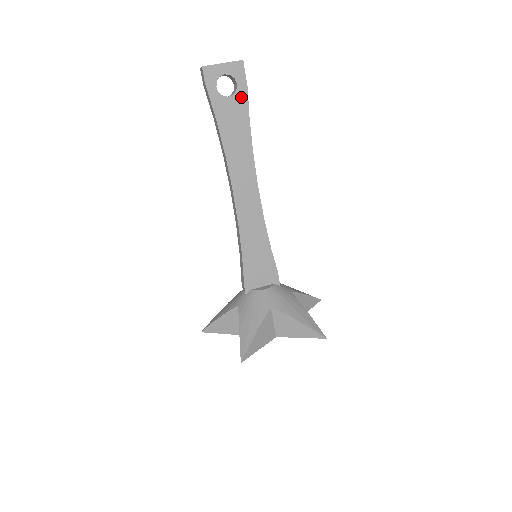
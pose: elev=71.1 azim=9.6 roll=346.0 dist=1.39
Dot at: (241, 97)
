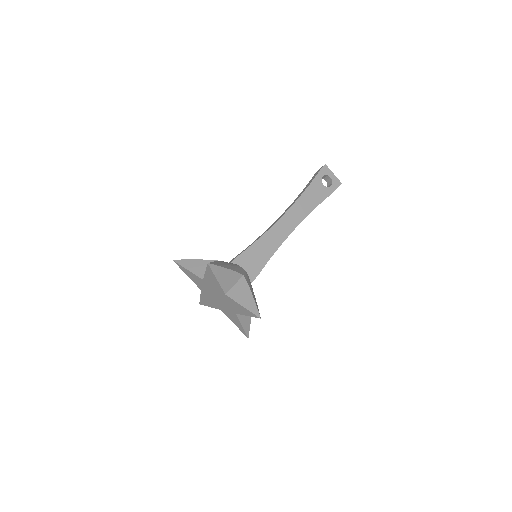
Dot at: (327, 192)
